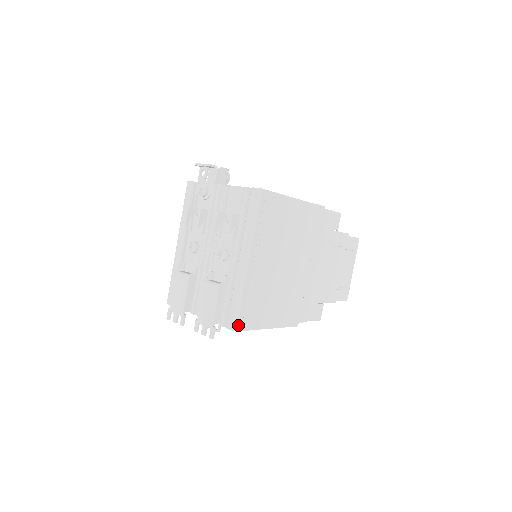
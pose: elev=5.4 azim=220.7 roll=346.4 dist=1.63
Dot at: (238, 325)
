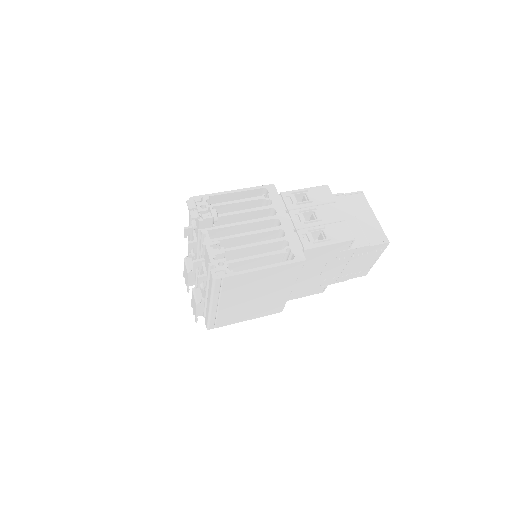
Dot at: (210, 328)
